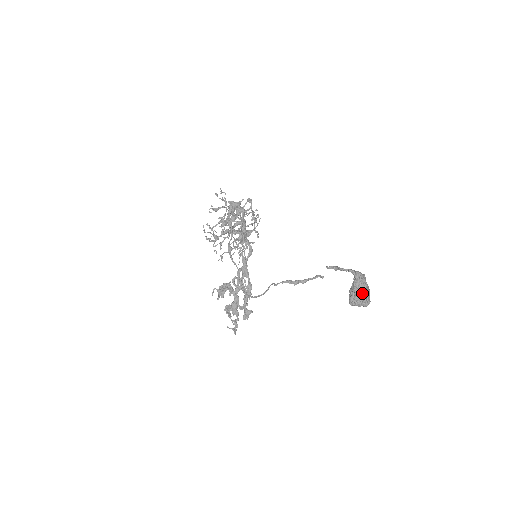
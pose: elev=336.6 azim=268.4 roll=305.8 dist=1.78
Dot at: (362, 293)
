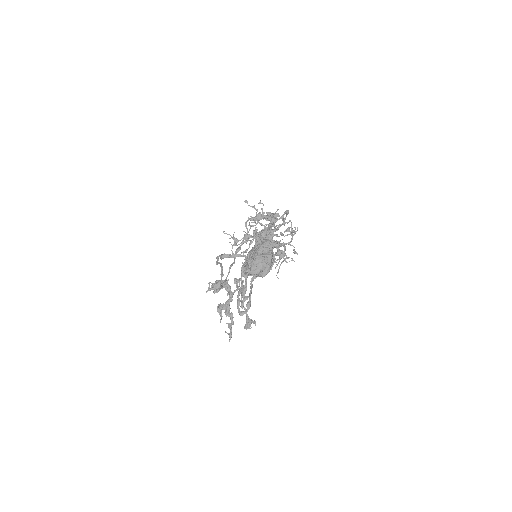
Dot at: (251, 257)
